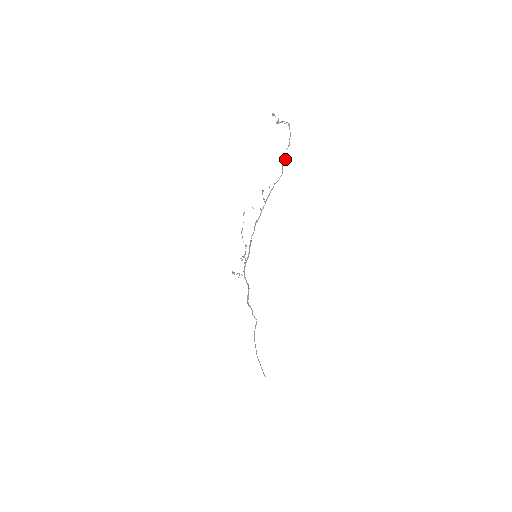
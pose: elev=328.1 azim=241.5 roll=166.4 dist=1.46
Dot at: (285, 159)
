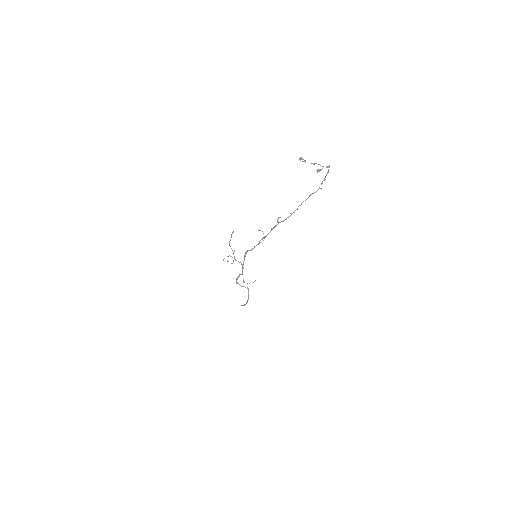
Dot at: occluded
